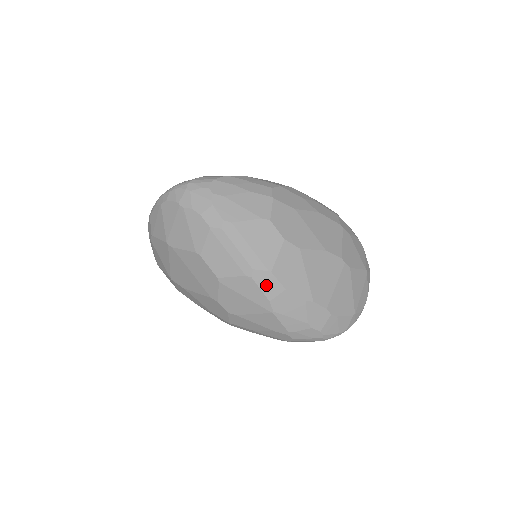
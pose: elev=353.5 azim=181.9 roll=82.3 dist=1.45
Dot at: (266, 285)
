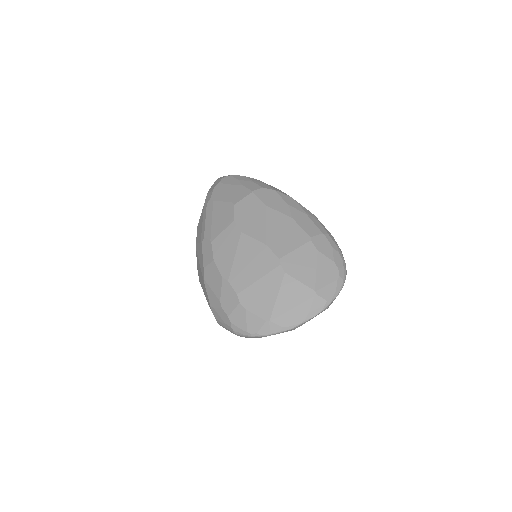
Dot at: (206, 253)
